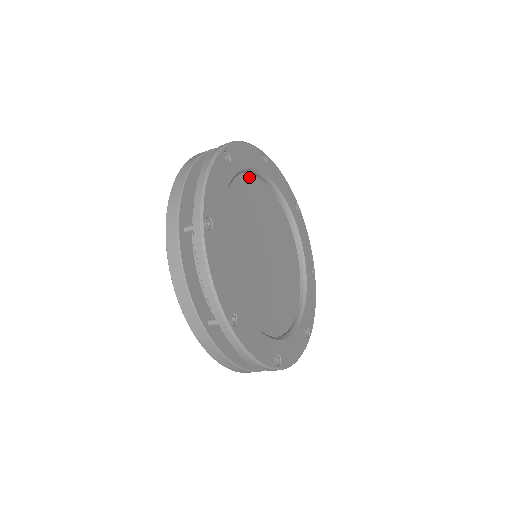
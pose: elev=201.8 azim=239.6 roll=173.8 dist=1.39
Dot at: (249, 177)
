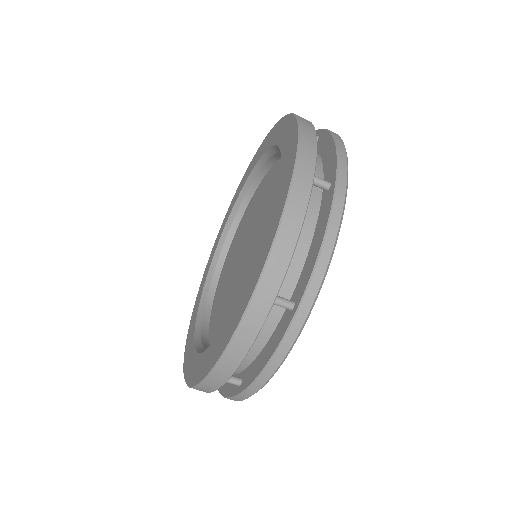
Dot at: occluded
